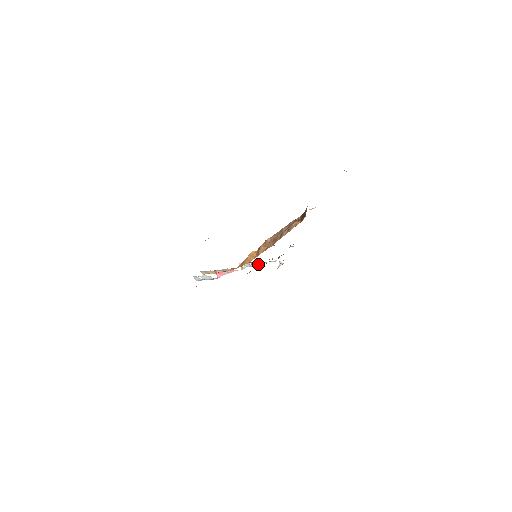
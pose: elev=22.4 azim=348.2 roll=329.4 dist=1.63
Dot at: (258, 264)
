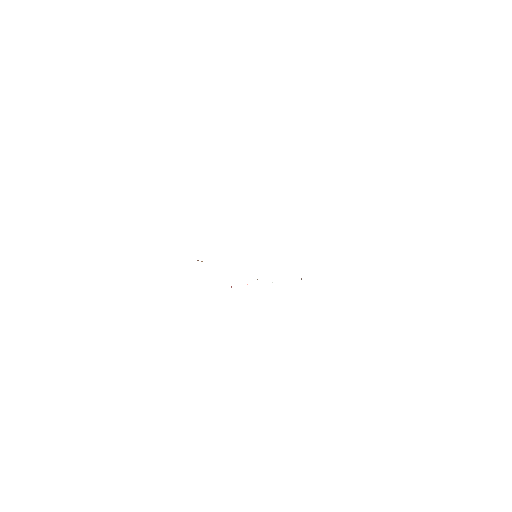
Dot at: occluded
